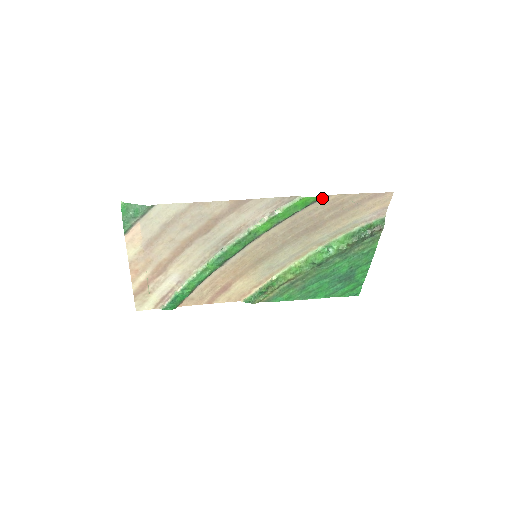
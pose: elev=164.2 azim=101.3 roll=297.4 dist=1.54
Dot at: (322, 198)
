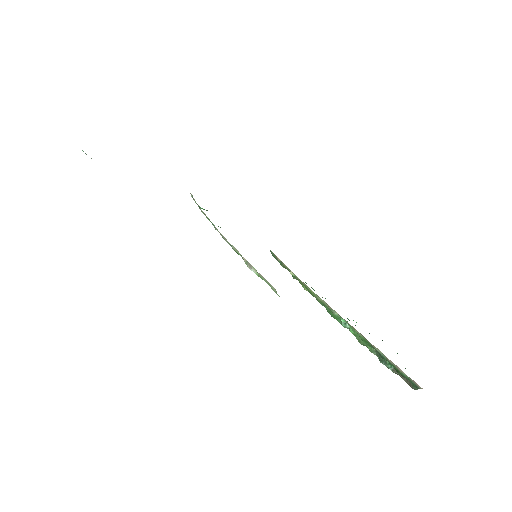
Dot at: occluded
